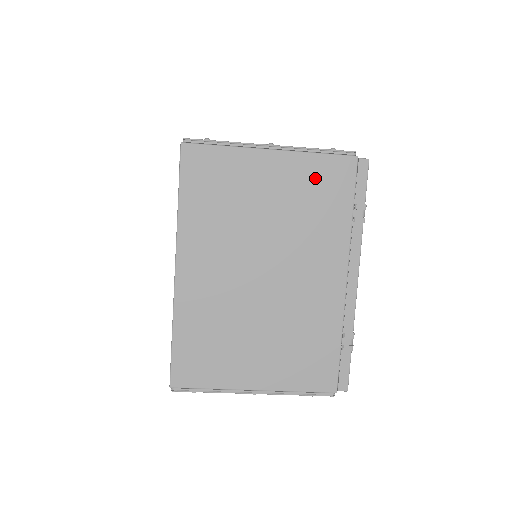
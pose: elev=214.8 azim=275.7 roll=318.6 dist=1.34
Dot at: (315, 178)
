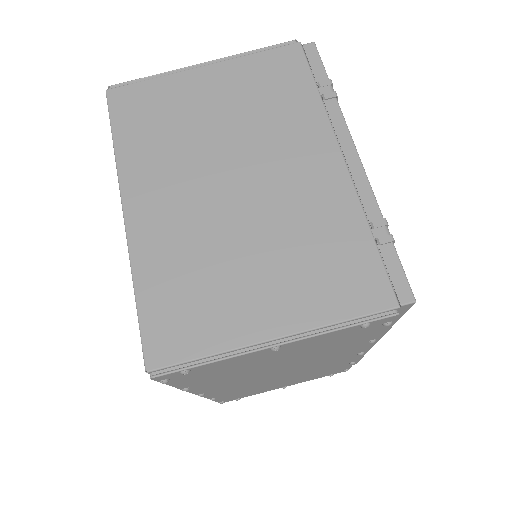
Dot at: (261, 74)
